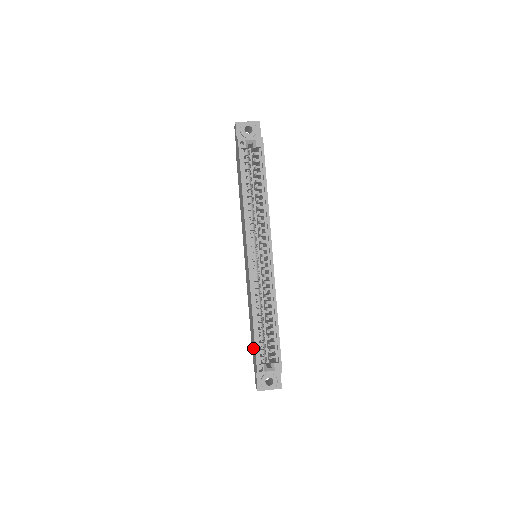
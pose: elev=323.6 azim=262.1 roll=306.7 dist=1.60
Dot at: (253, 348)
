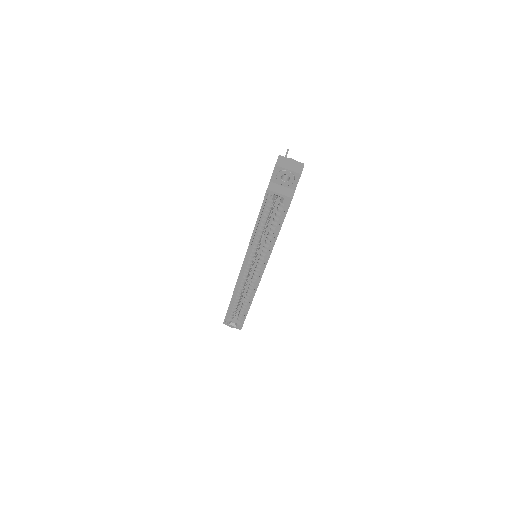
Dot at: occluded
